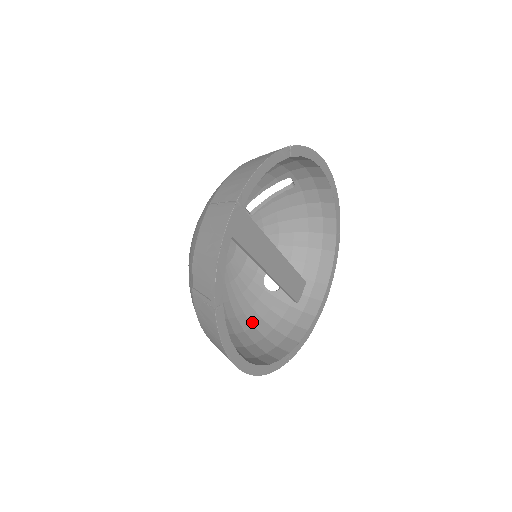
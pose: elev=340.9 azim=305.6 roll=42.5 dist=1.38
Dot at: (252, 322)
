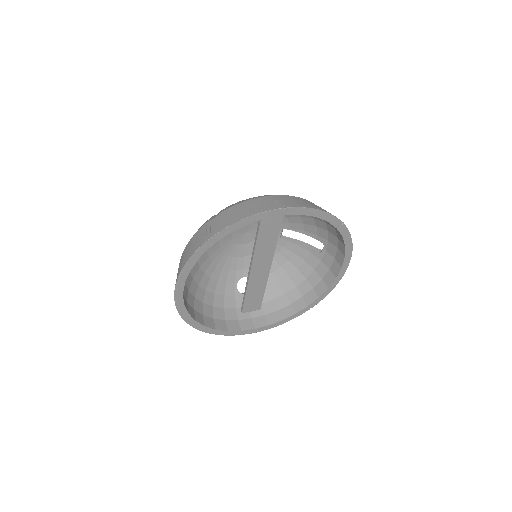
Dot at: (208, 287)
